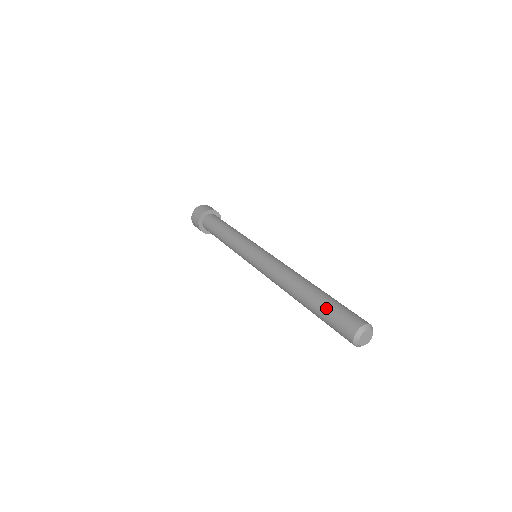
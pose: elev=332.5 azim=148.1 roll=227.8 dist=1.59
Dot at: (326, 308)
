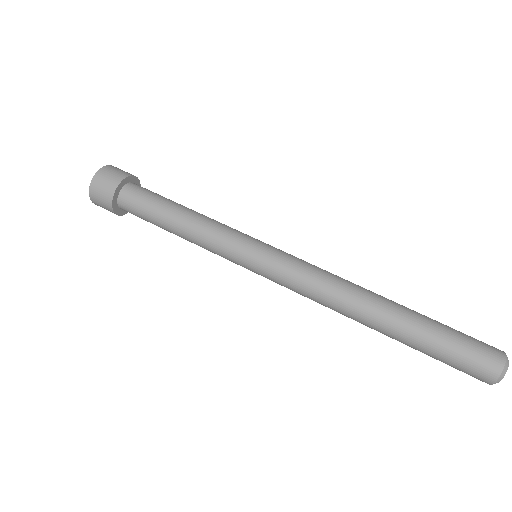
Dot at: (434, 349)
